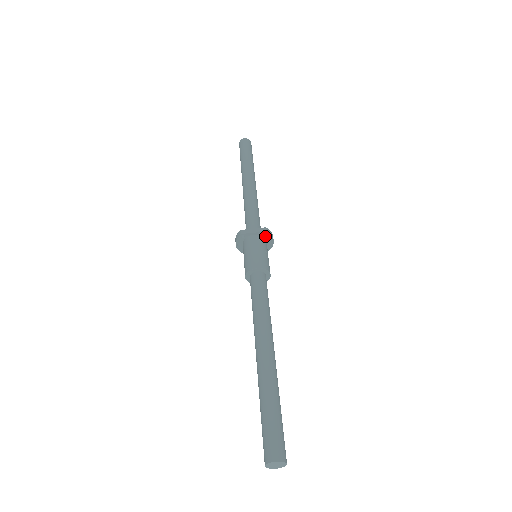
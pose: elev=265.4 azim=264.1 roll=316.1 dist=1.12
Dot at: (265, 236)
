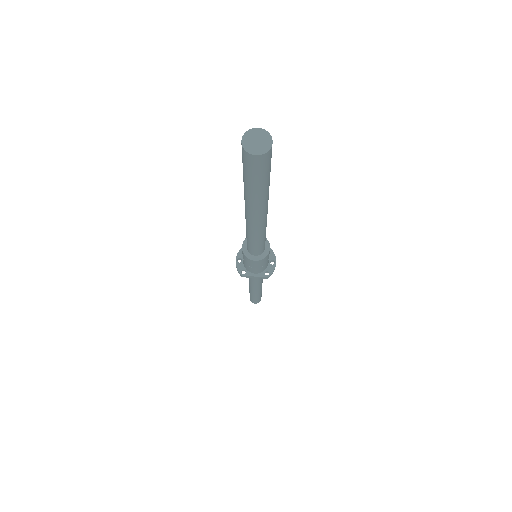
Dot at: occluded
